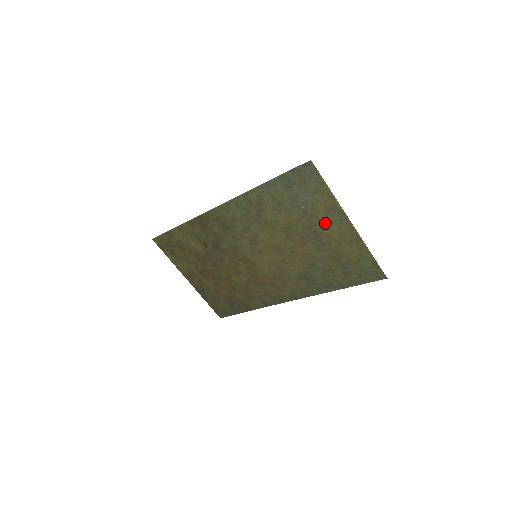
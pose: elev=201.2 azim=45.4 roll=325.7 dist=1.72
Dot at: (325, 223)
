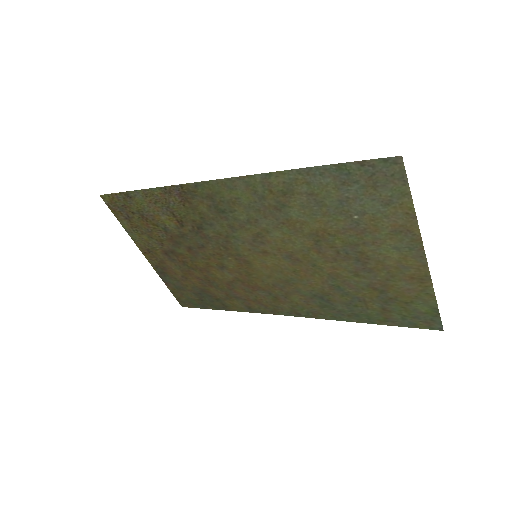
Dot at: (382, 246)
